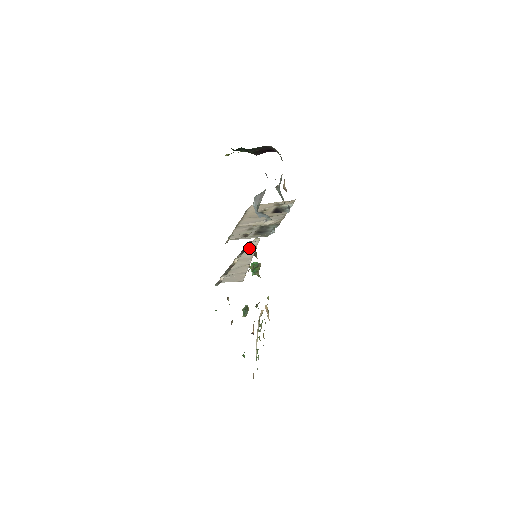
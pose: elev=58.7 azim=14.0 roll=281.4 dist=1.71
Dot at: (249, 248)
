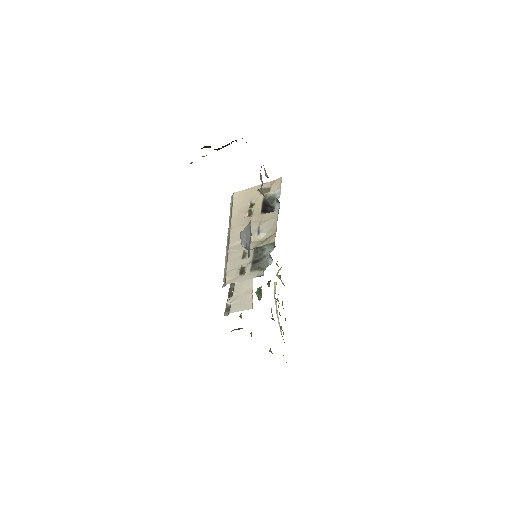
Dot at: occluded
